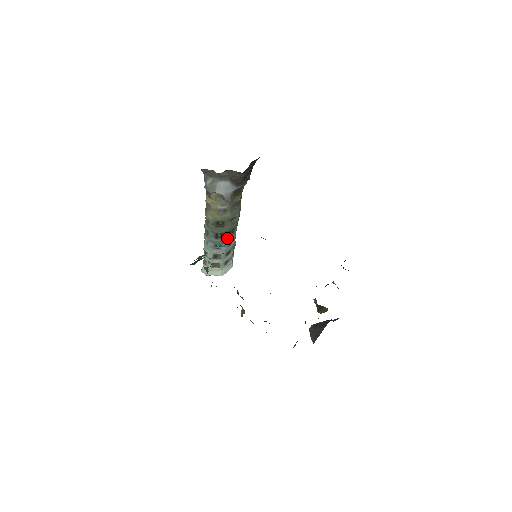
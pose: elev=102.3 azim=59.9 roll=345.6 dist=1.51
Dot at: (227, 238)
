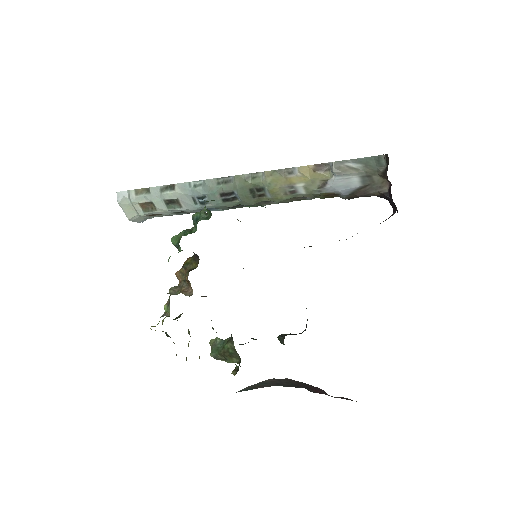
Dot at: (225, 206)
